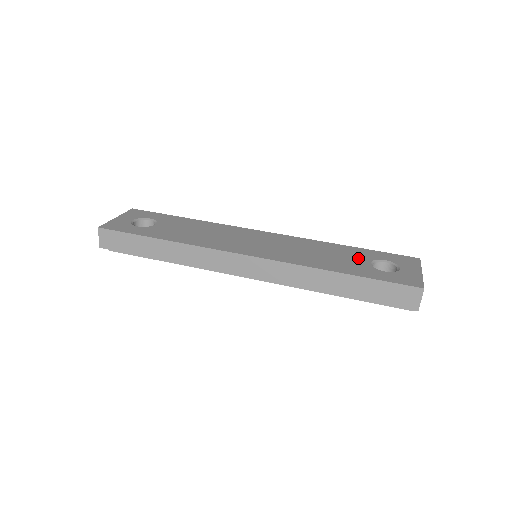
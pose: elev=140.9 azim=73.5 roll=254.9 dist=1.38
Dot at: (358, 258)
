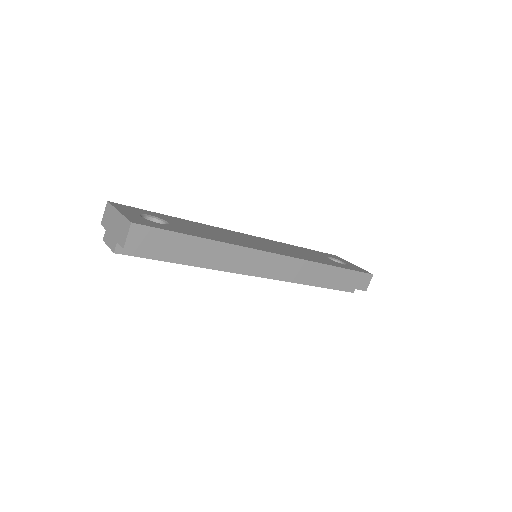
Dot at: (320, 256)
